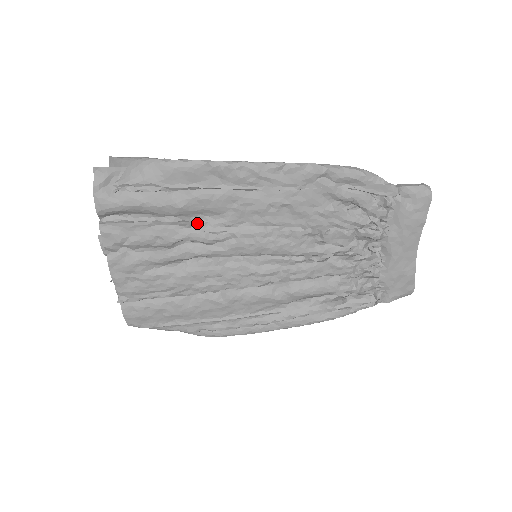
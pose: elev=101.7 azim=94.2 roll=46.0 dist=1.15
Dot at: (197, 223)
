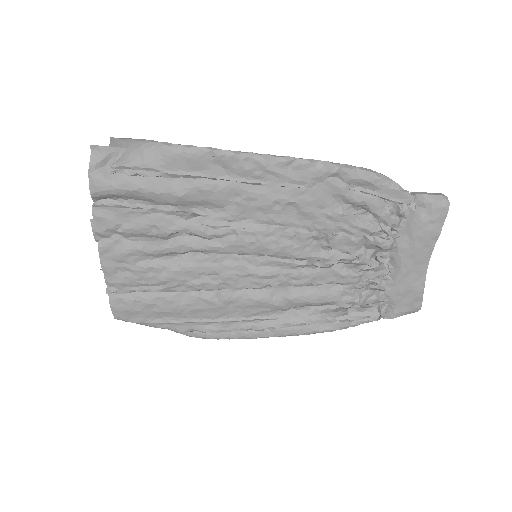
Dot at: (196, 215)
